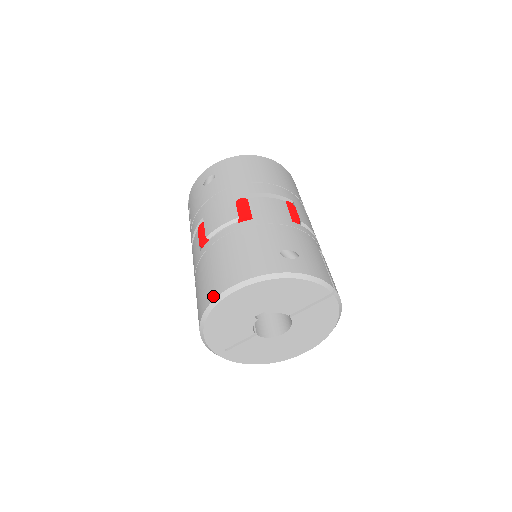
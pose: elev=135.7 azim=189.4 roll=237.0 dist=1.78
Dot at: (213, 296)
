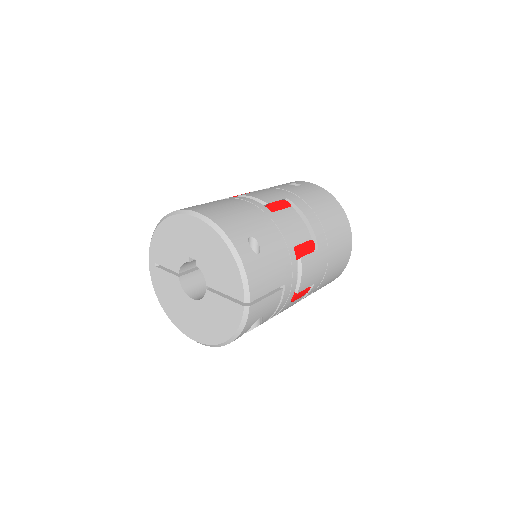
Dot at: occluded
